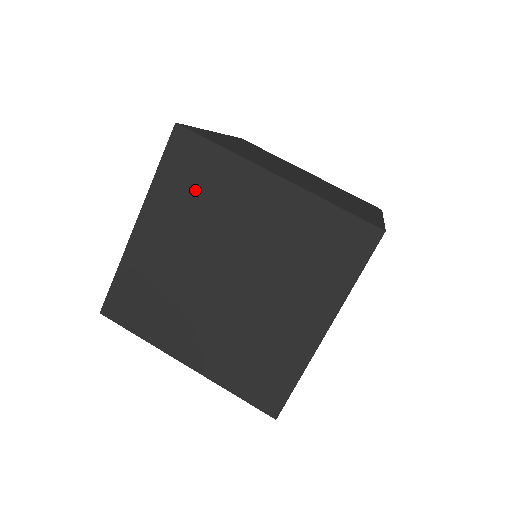
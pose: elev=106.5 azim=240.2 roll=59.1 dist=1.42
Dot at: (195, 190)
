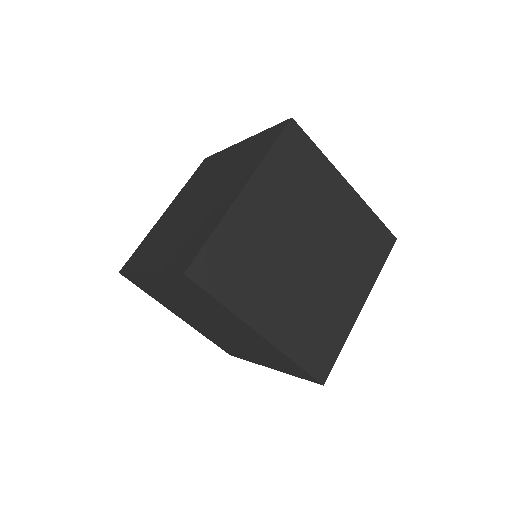
Dot at: (196, 298)
